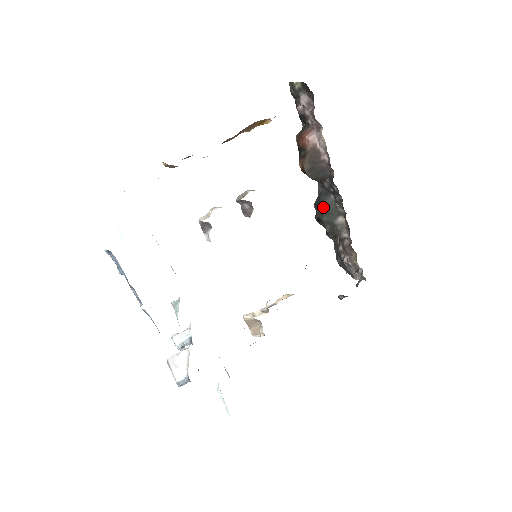
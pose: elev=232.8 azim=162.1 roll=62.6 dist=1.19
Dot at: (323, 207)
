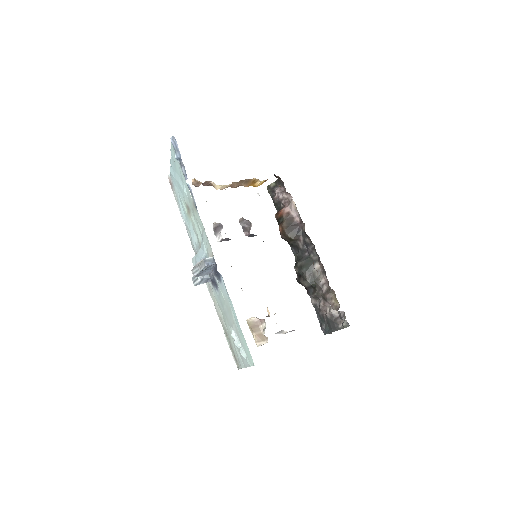
Dot at: (301, 262)
